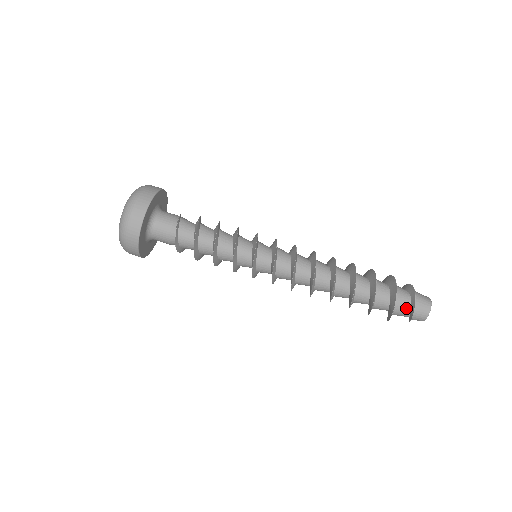
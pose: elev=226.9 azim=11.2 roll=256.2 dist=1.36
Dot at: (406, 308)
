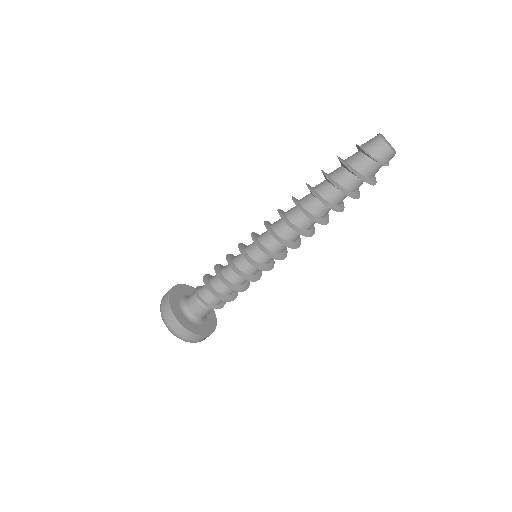
Dot at: (369, 164)
